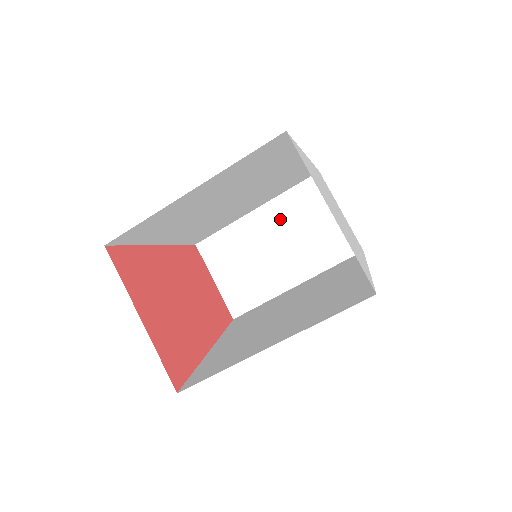
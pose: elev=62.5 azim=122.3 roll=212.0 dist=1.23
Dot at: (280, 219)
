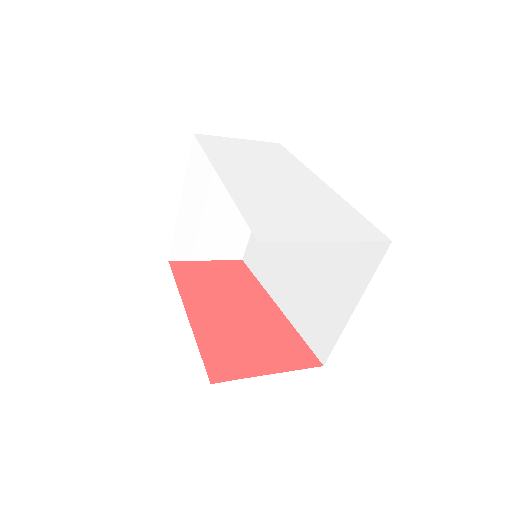
Dot at: (204, 189)
